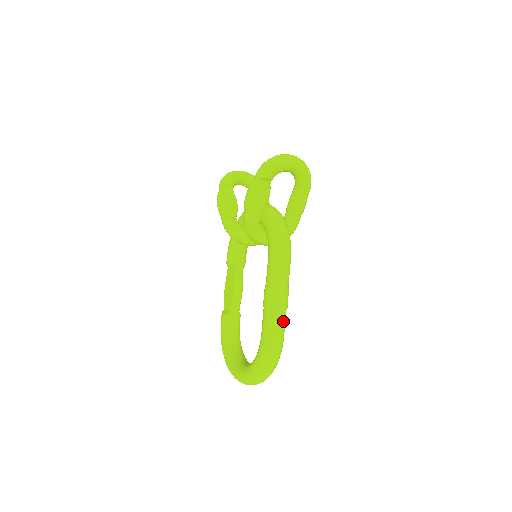
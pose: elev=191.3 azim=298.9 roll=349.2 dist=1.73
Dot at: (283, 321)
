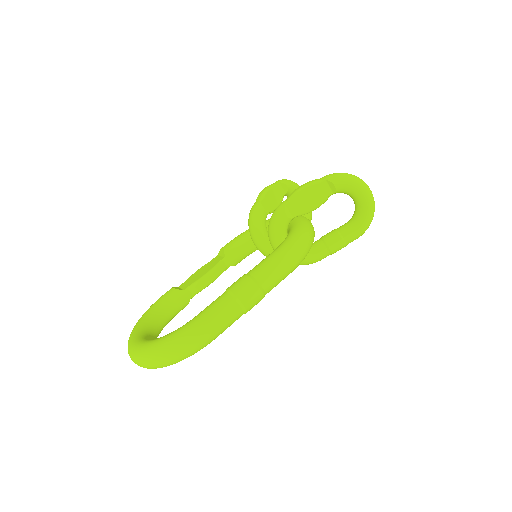
Dot at: (232, 319)
